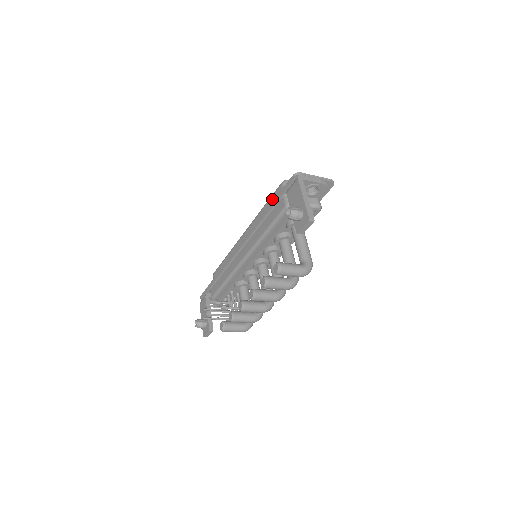
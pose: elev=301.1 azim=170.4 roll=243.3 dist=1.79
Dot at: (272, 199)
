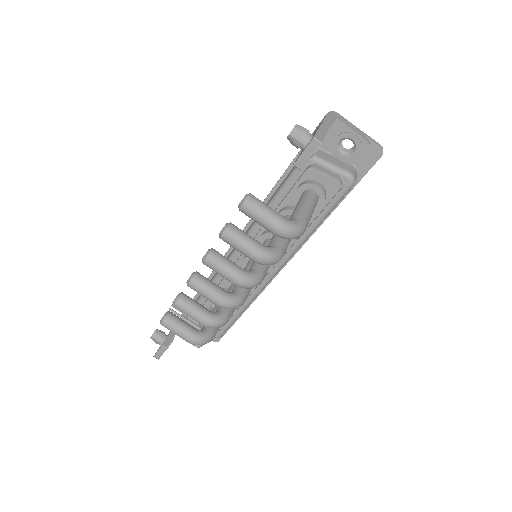
Dot at: occluded
